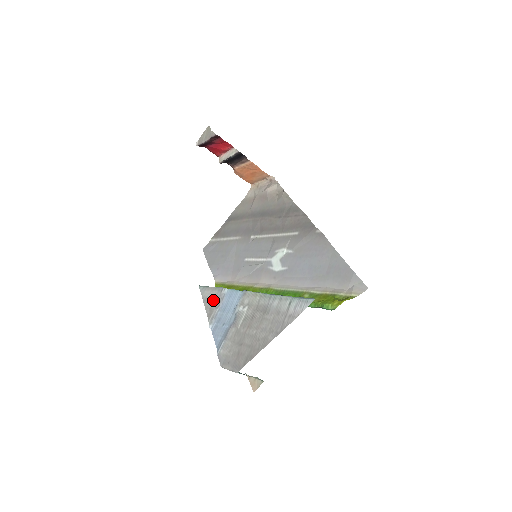
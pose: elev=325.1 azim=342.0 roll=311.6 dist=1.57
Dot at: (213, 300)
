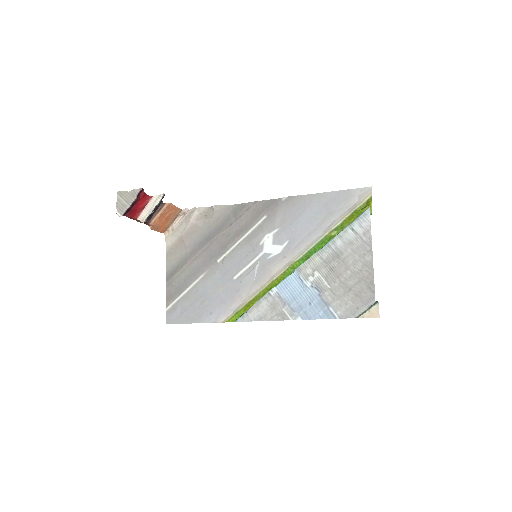
Dot at: (271, 308)
